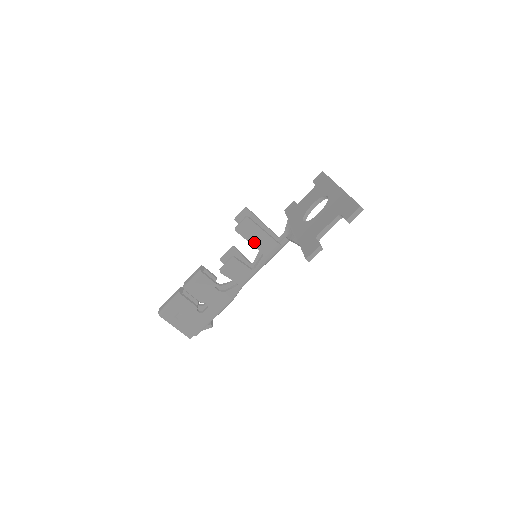
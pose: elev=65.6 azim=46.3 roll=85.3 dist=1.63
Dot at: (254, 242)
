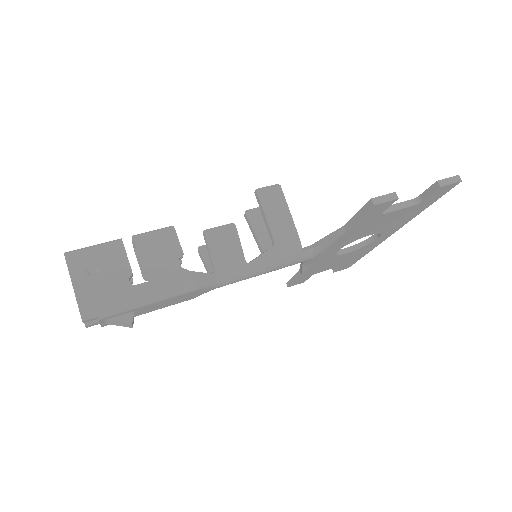
Dot at: (271, 219)
